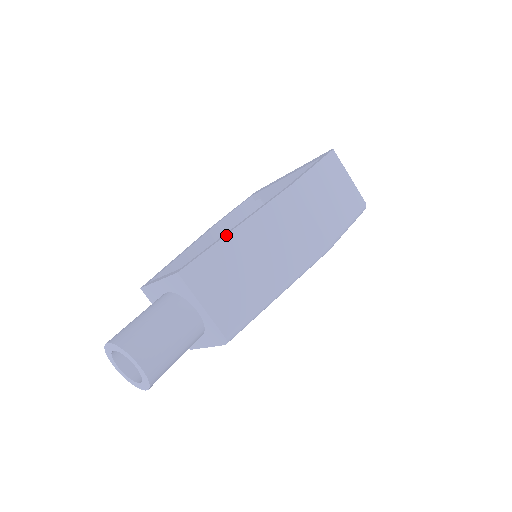
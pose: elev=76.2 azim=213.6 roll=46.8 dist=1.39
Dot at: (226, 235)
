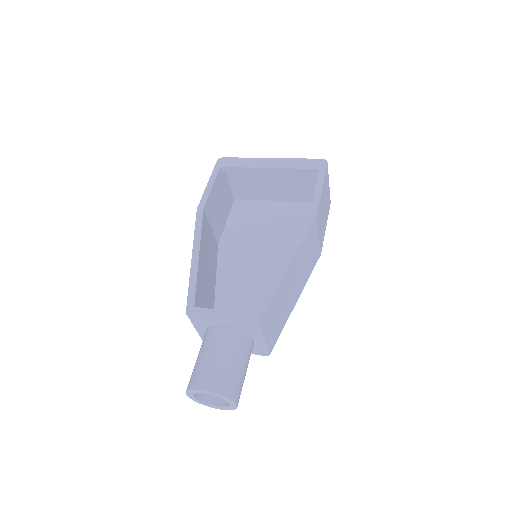
Dot at: (283, 277)
